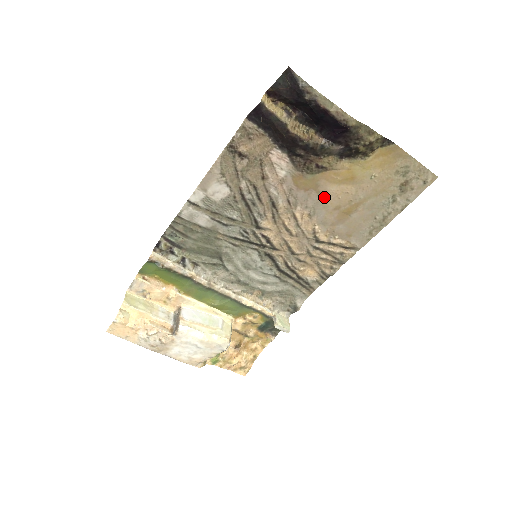
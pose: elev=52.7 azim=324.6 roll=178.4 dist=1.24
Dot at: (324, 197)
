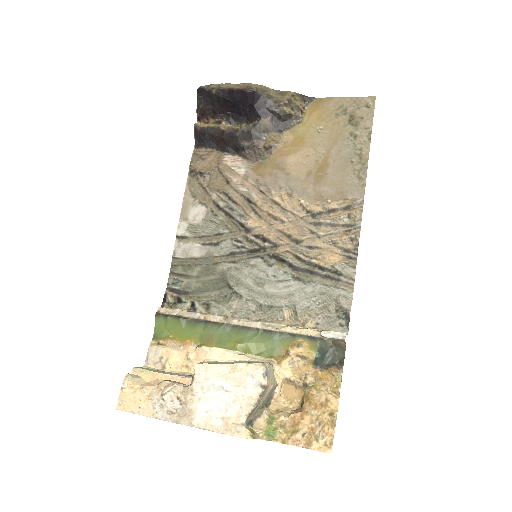
Dot at: (290, 171)
